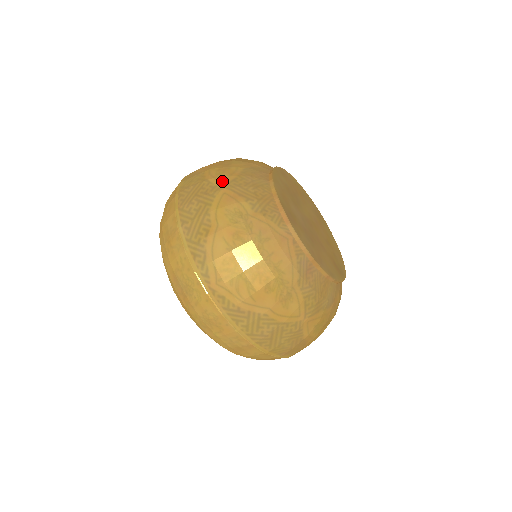
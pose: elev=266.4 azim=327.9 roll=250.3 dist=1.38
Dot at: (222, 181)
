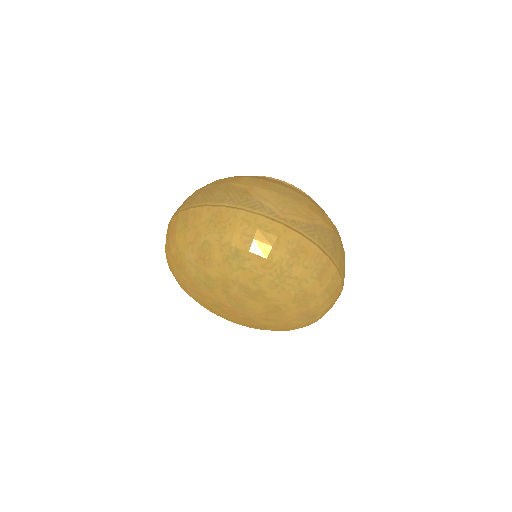
Dot at: (218, 181)
